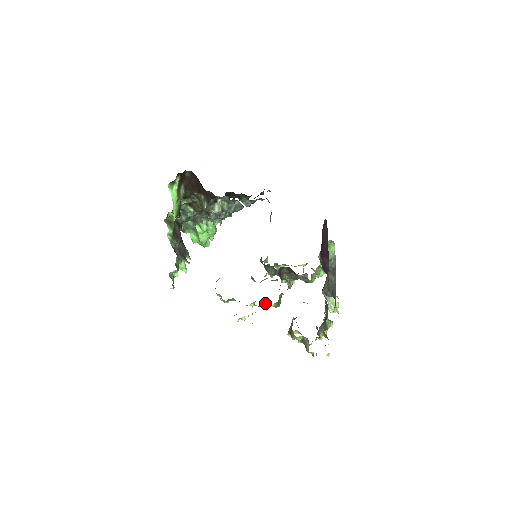
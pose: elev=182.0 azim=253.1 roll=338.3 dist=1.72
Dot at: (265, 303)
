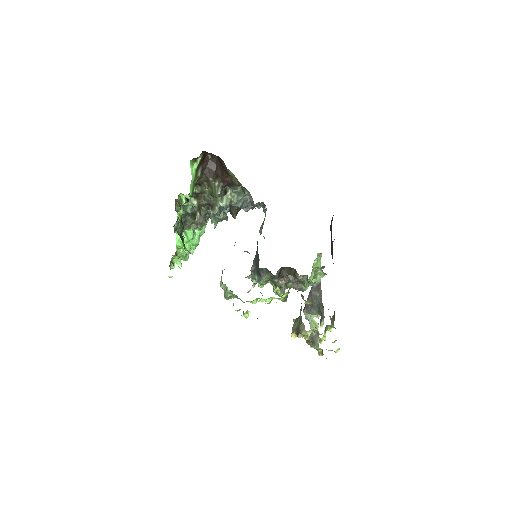
Dot at: (272, 297)
